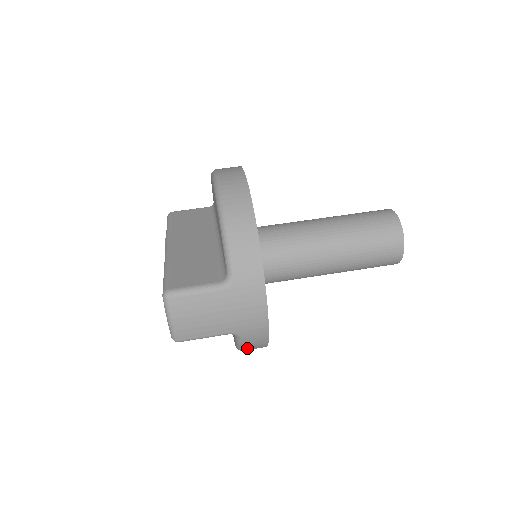
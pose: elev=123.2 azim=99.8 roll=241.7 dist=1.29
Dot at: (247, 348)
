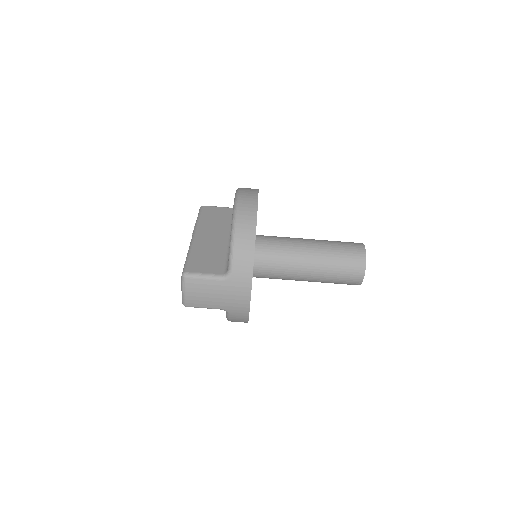
Dot at: (233, 321)
